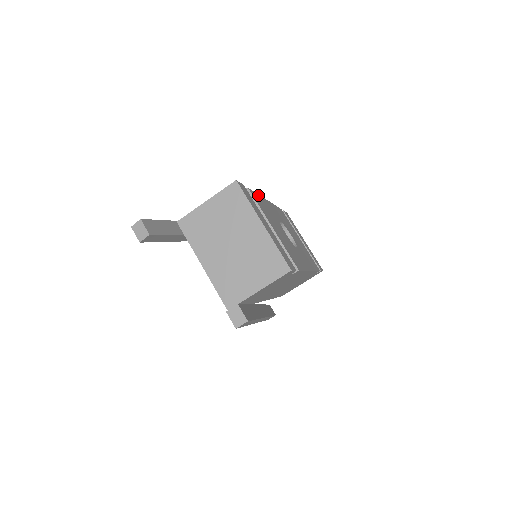
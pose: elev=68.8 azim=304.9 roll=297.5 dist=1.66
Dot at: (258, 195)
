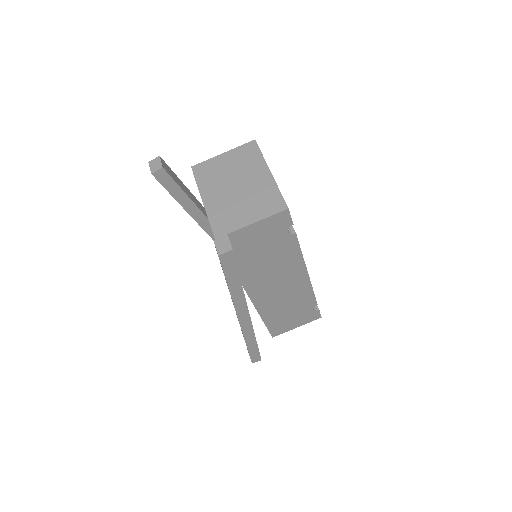
Dot at: occluded
